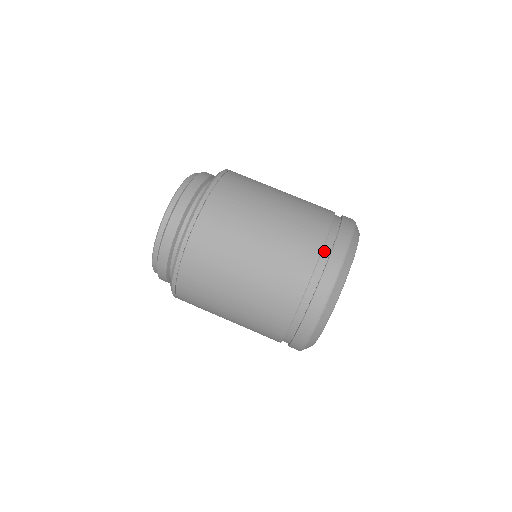
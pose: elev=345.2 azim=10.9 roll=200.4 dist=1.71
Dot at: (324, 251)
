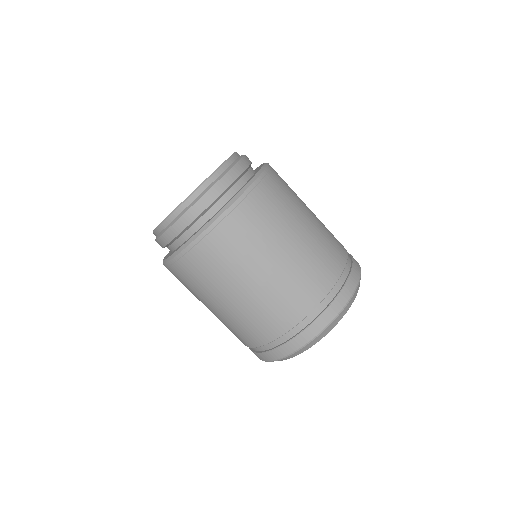
Dot at: (312, 314)
